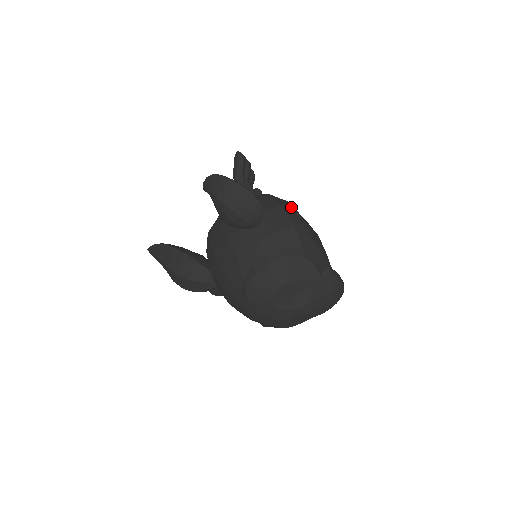
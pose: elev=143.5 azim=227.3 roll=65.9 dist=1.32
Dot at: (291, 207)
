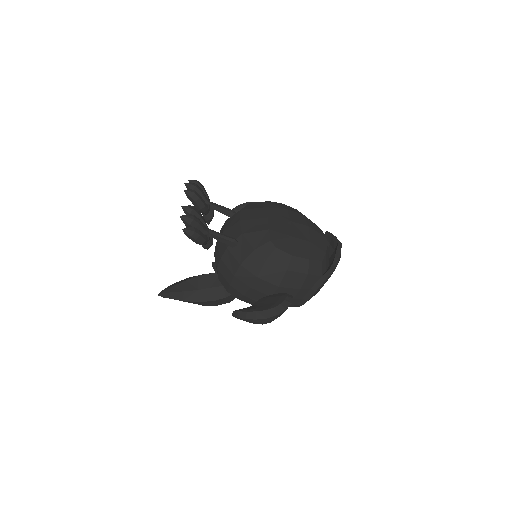
Dot at: (291, 259)
